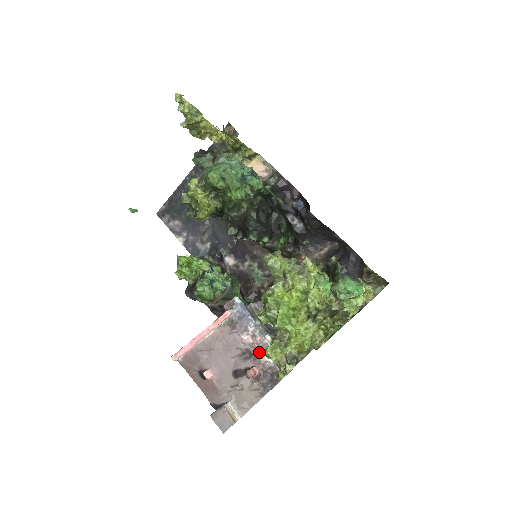
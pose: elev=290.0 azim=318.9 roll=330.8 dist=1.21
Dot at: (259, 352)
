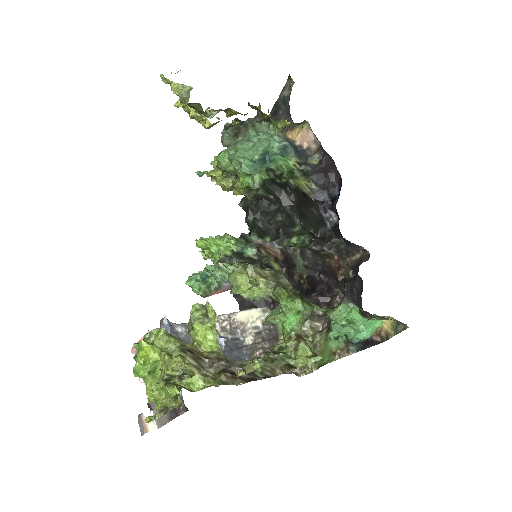
Dot at: occluded
